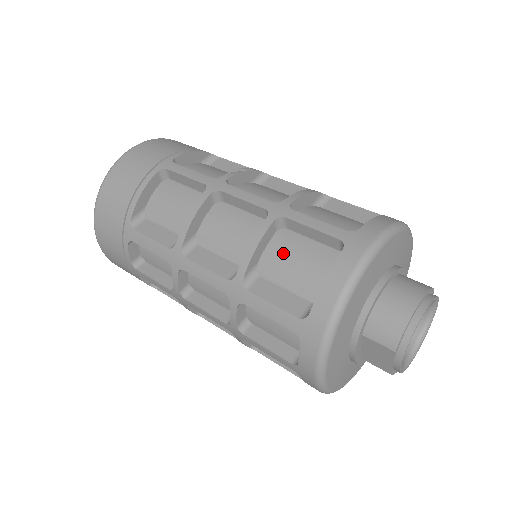
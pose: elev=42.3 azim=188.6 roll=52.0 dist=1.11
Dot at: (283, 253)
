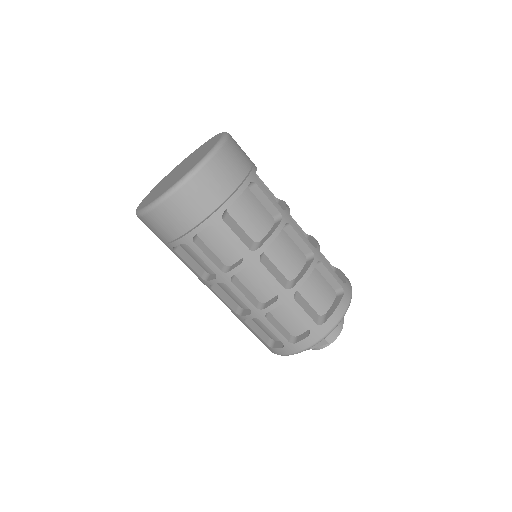
Dot at: (313, 282)
